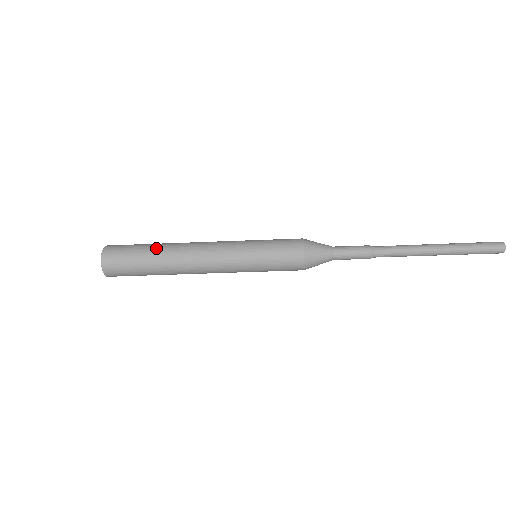
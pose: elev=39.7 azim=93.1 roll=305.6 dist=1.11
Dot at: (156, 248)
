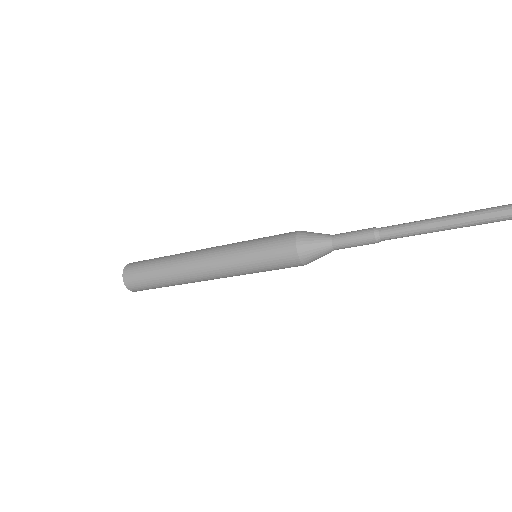
Dot at: (163, 269)
